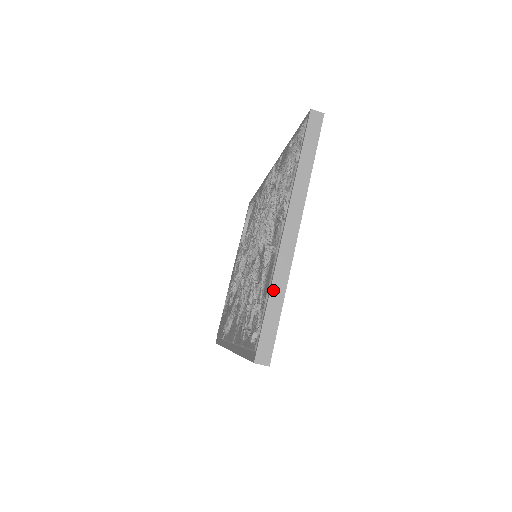
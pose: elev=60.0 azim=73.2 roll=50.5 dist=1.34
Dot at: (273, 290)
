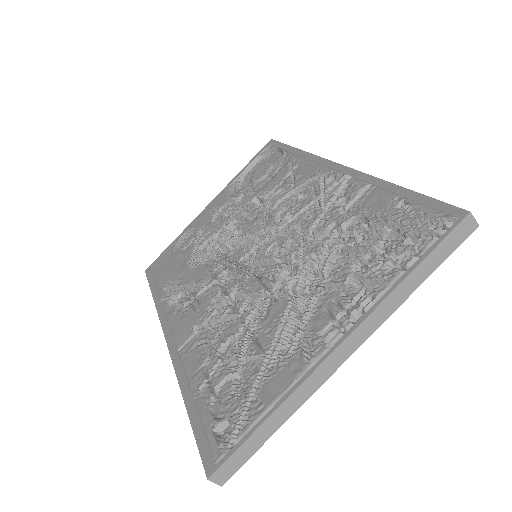
Dot at: (279, 411)
